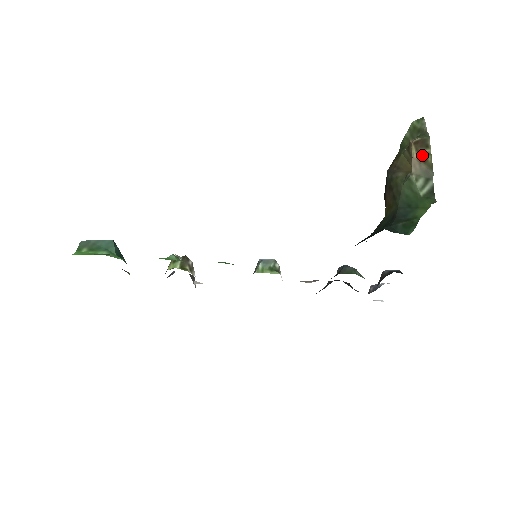
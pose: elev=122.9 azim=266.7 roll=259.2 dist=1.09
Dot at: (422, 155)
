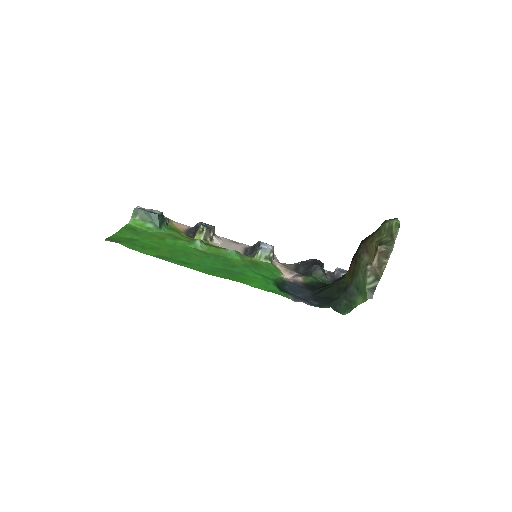
Dot at: (380, 263)
